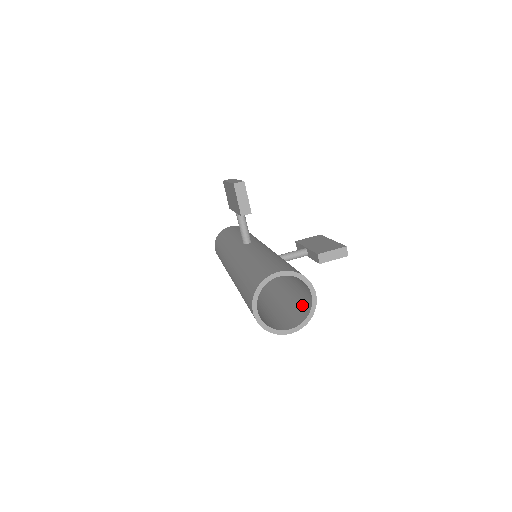
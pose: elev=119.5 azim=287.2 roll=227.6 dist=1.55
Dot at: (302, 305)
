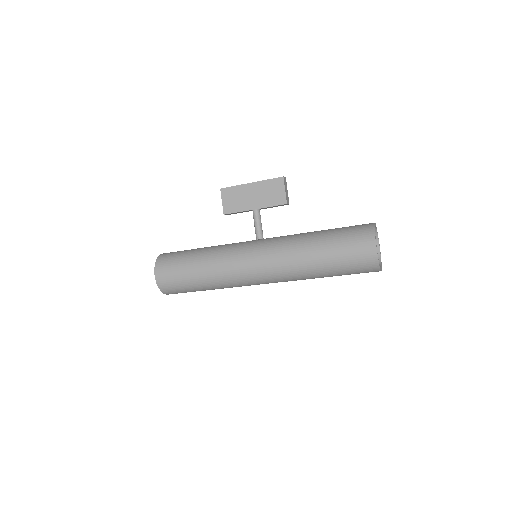
Dot at: occluded
